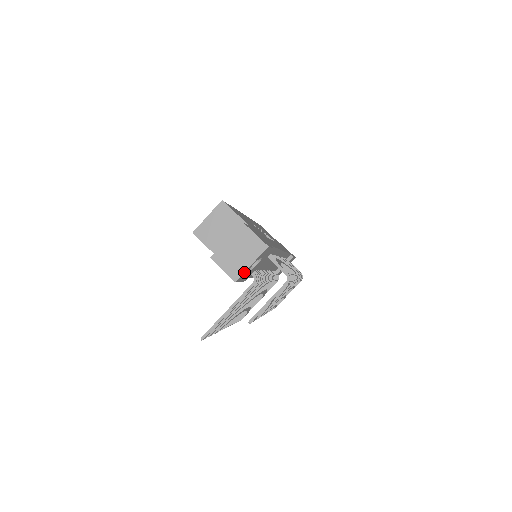
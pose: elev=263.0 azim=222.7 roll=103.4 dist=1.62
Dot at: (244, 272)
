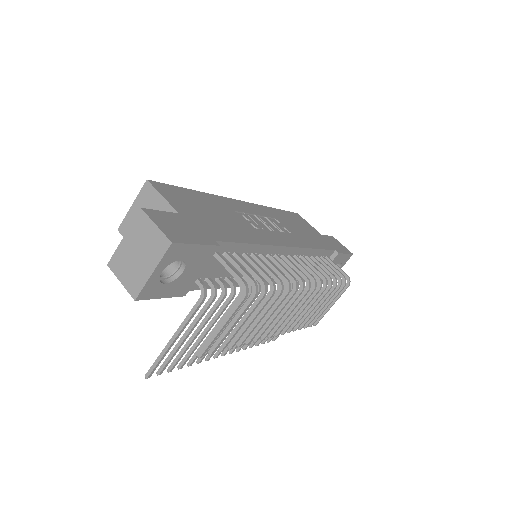
Dot at: (145, 285)
